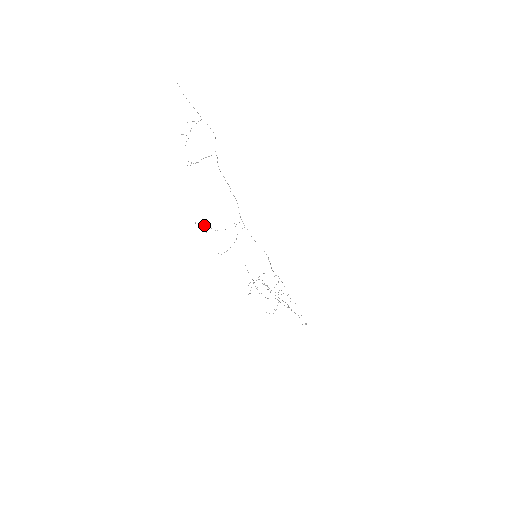
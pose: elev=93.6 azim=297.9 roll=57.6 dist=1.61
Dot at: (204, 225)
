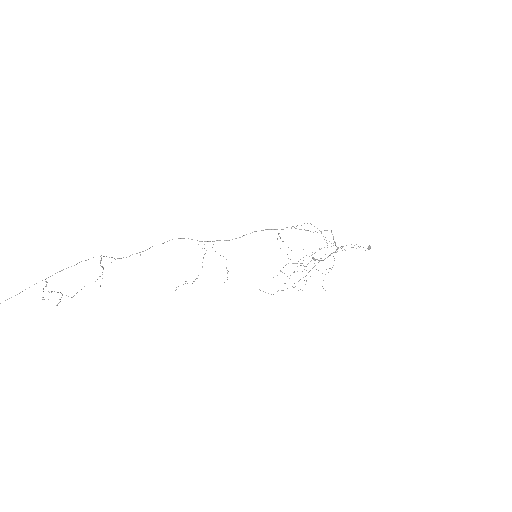
Dot at: (183, 284)
